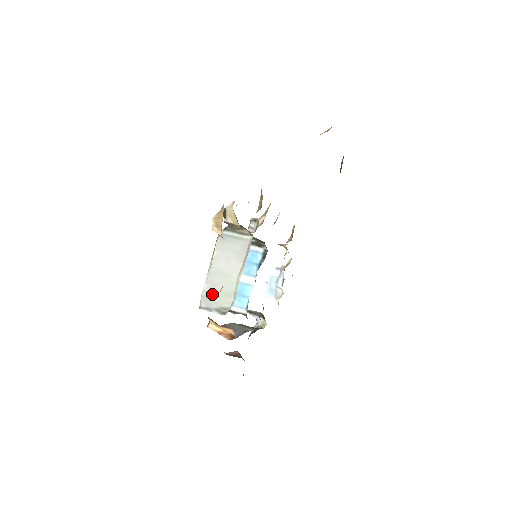
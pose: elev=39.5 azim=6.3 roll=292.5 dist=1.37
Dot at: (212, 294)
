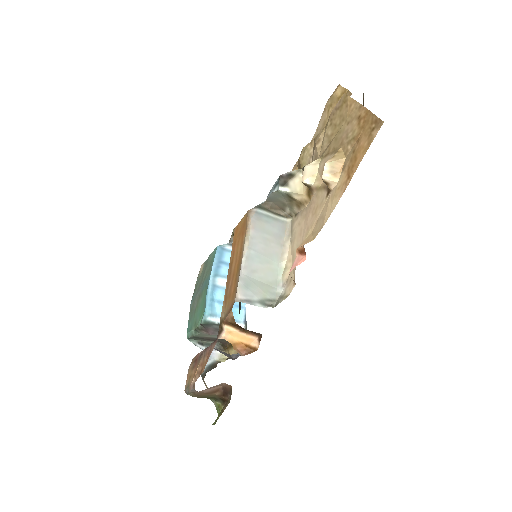
Dot at: (252, 282)
